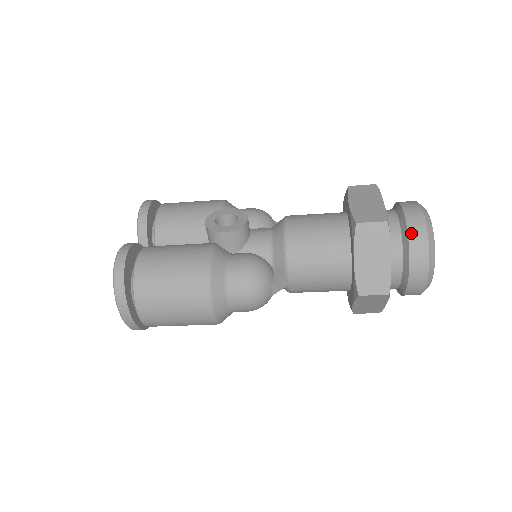
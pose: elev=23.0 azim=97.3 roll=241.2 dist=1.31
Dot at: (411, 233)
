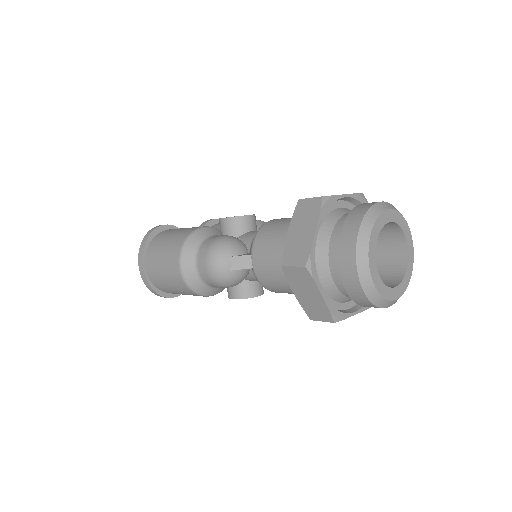
Dot at: (350, 215)
